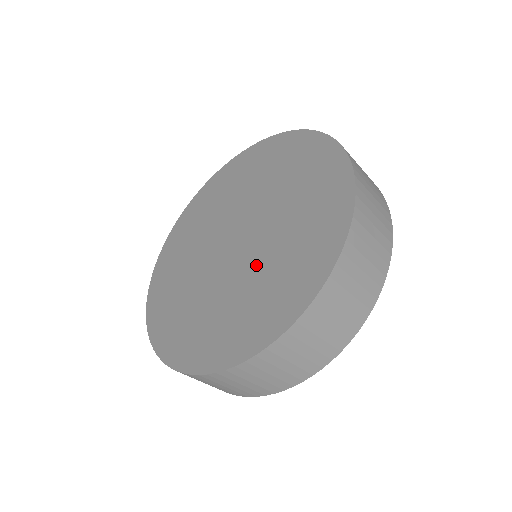
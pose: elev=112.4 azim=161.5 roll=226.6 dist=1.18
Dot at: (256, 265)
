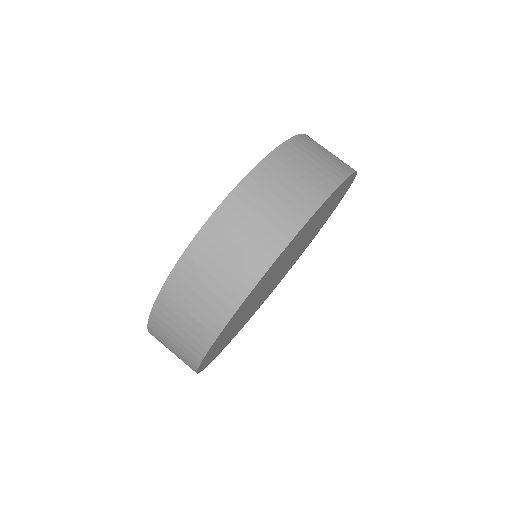
Dot at: occluded
